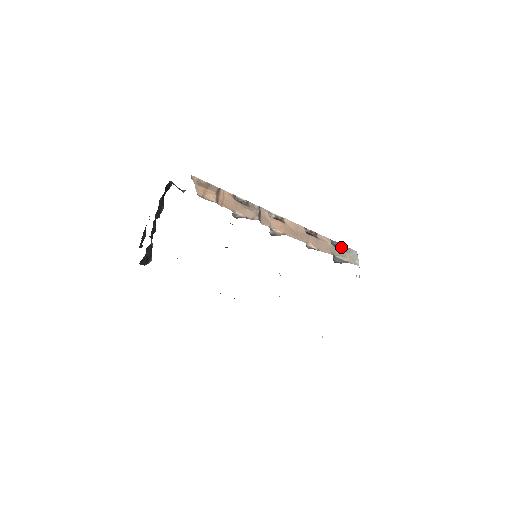
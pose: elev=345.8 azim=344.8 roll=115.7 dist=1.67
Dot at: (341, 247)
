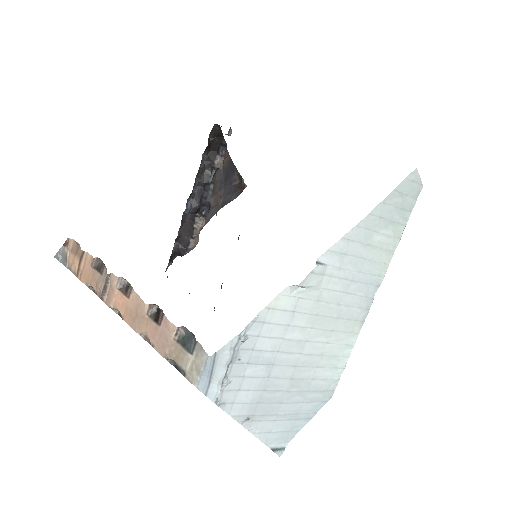
Dot at: (187, 344)
